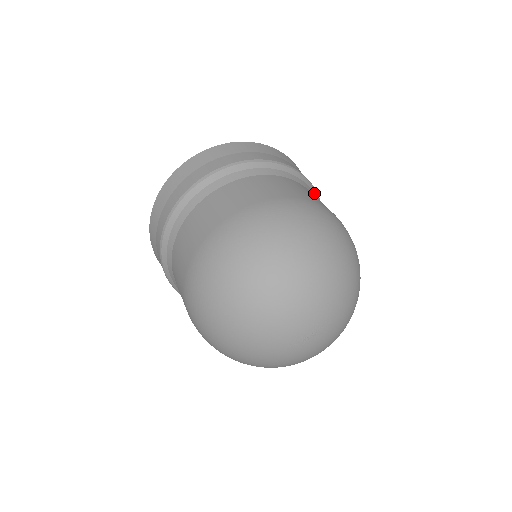
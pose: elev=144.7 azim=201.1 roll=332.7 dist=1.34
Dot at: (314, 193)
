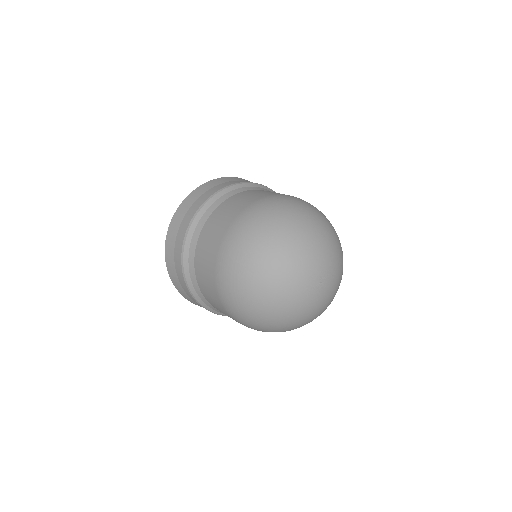
Dot at: occluded
